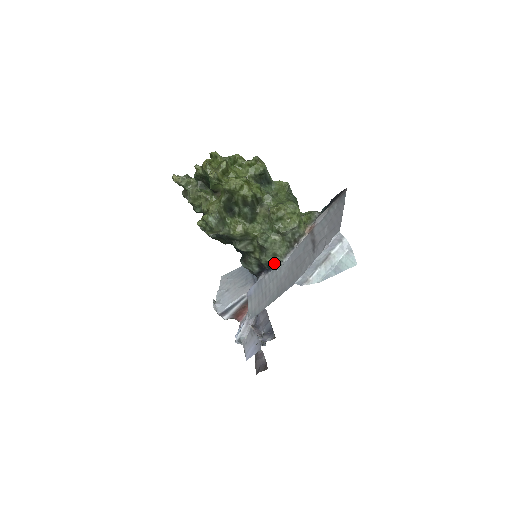
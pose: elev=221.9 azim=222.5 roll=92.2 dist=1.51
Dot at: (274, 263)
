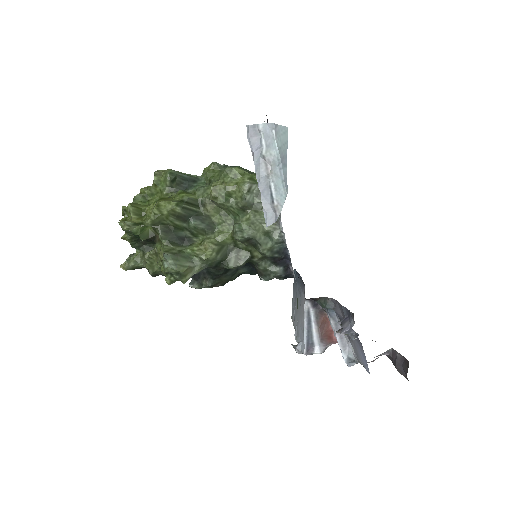
Dot at: (277, 243)
